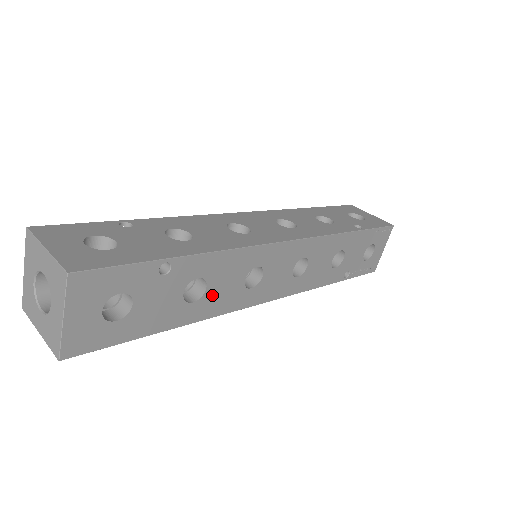
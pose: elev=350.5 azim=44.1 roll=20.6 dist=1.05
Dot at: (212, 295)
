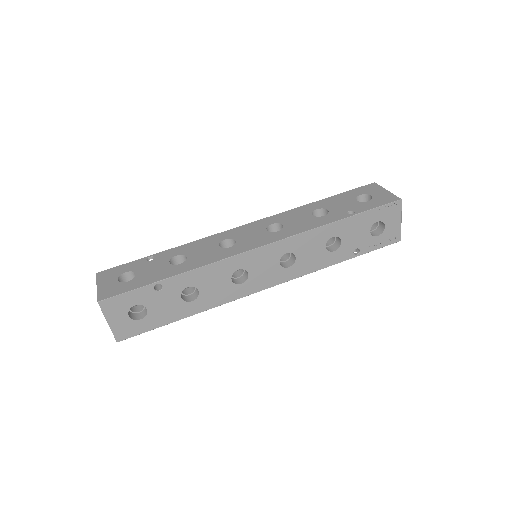
Dot at: (207, 294)
